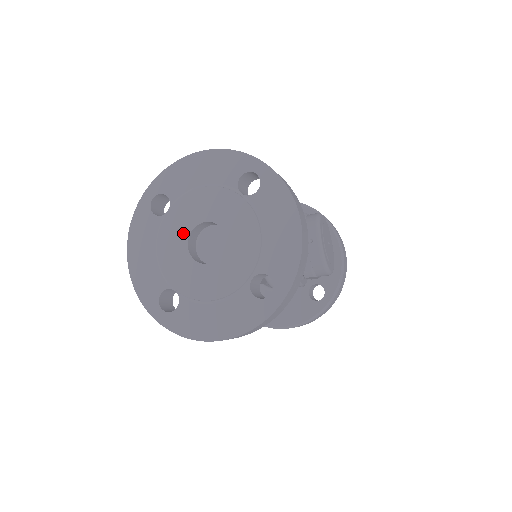
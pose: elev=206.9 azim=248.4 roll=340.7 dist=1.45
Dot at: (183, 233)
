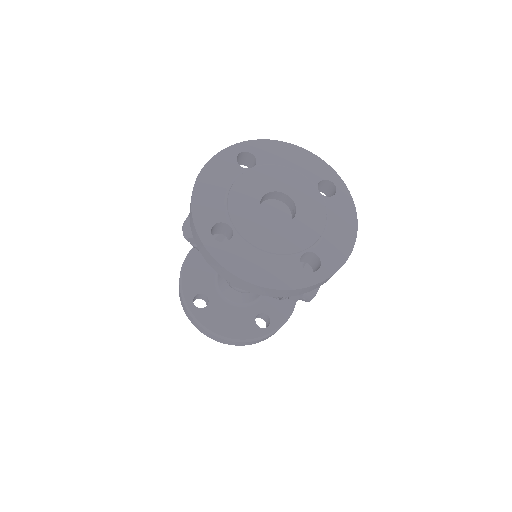
Dot at: (260, 190)
